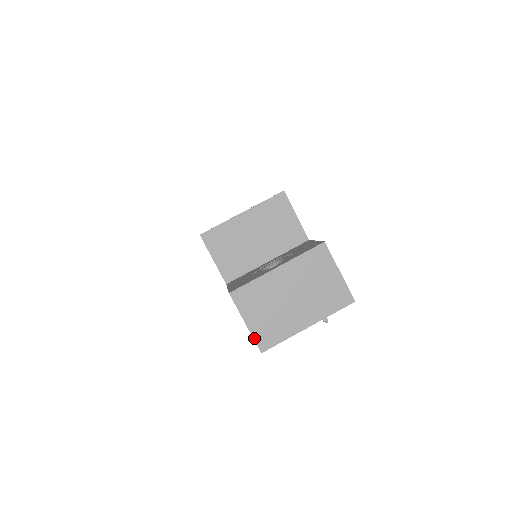
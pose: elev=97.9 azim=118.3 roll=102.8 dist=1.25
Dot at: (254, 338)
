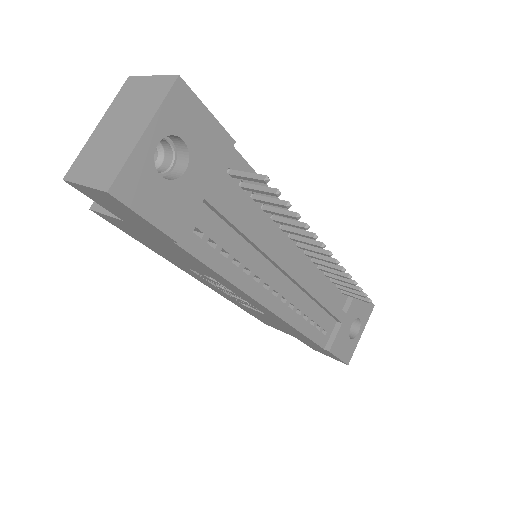
Dot at: (95, 188)
